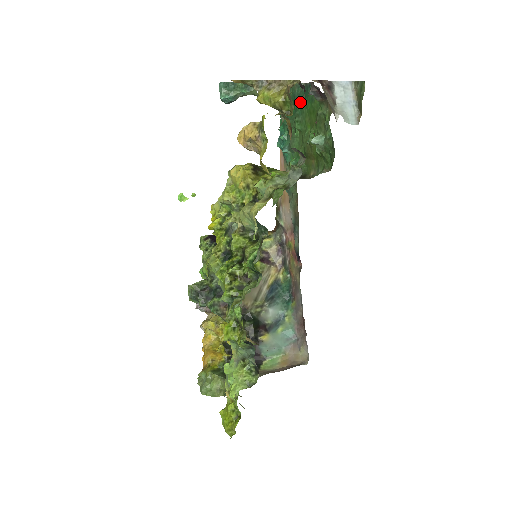
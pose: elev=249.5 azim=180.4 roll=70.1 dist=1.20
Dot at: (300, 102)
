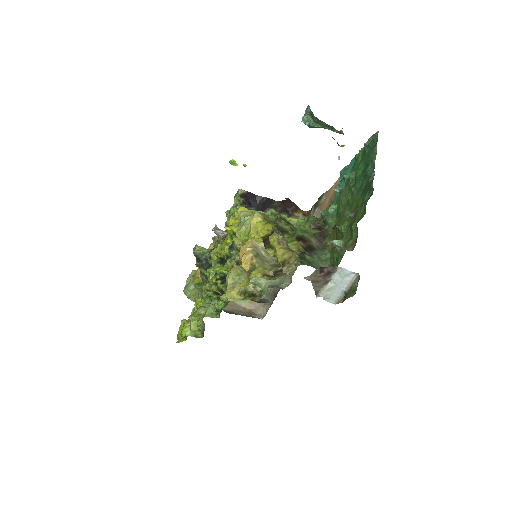
Dot at: (363, 182)
